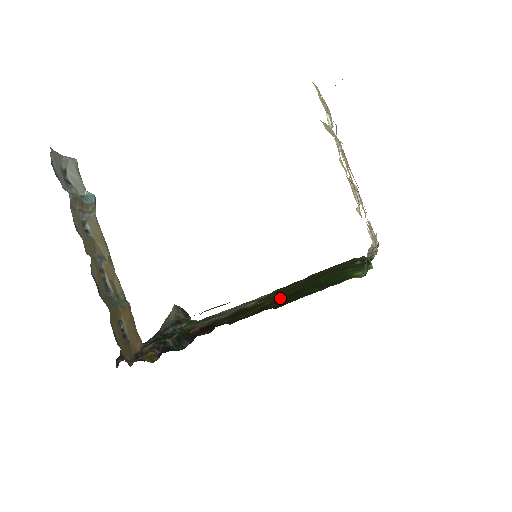
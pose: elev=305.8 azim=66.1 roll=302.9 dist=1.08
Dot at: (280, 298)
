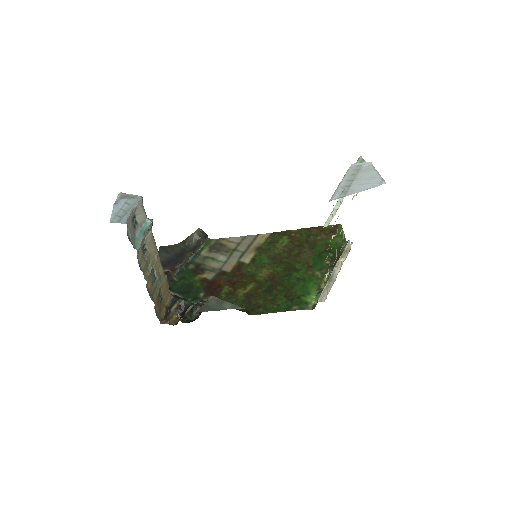
Dot at: (263, 283)
